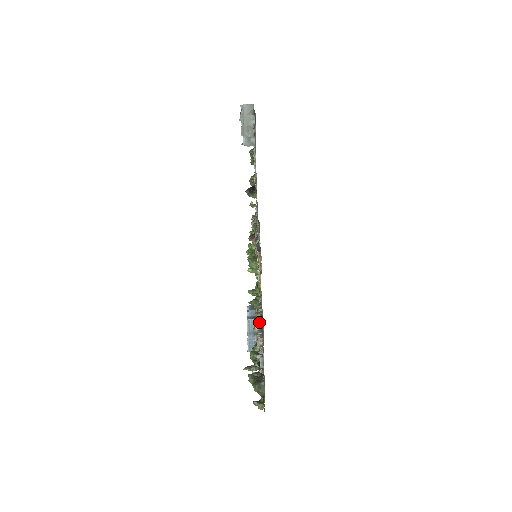
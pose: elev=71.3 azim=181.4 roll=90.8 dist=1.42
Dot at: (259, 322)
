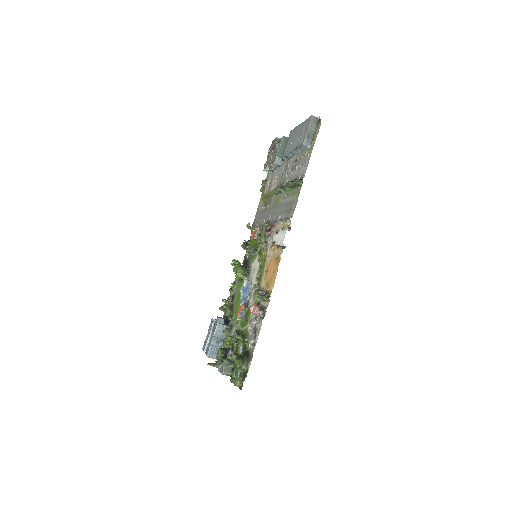
Dot at: (264, 296)
